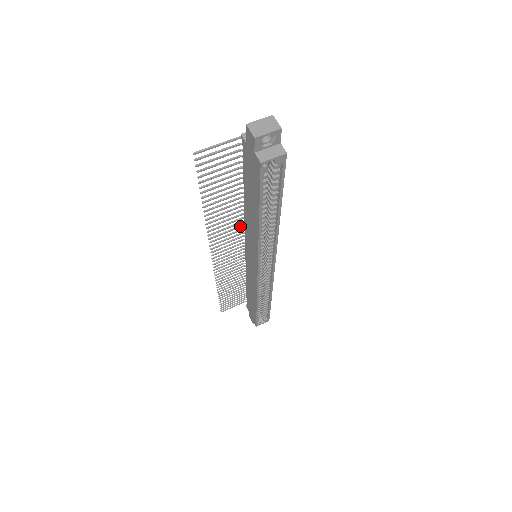
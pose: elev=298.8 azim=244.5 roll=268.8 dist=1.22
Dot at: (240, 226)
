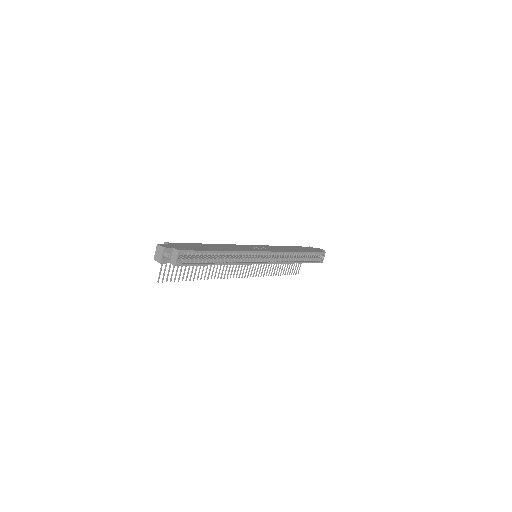
Dot at: occluded
